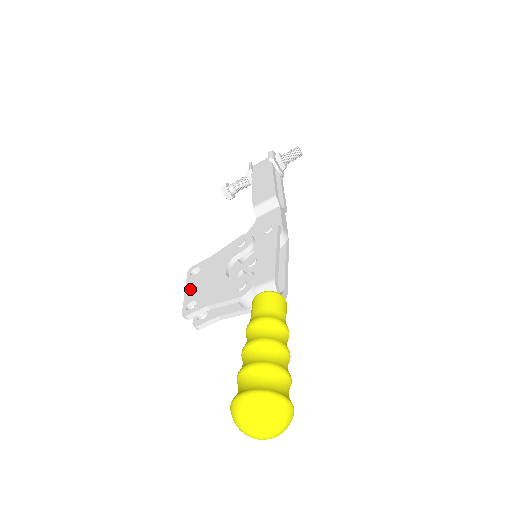
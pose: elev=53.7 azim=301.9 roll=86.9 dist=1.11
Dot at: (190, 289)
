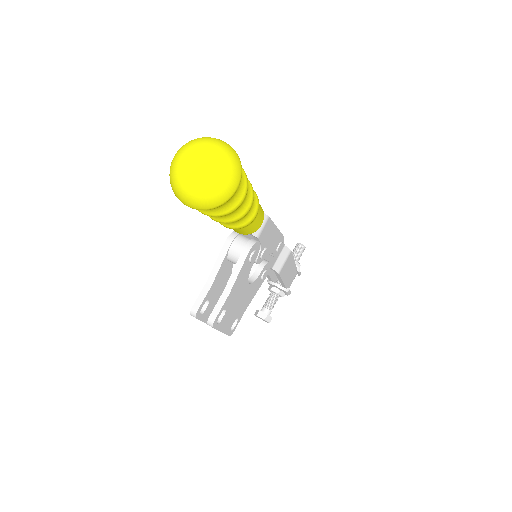
Dot at: occluded
